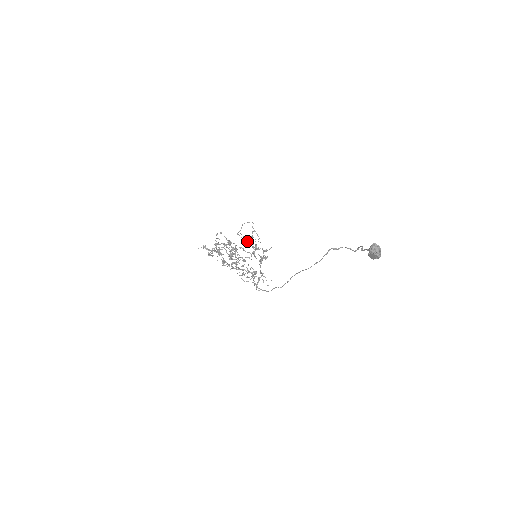
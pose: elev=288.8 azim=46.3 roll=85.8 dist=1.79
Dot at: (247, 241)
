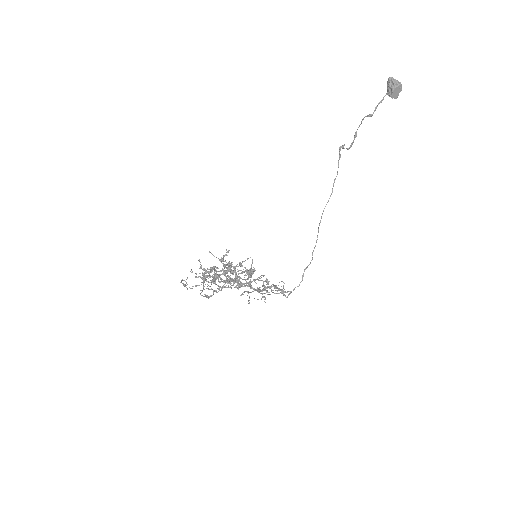
Dot at: occluded
